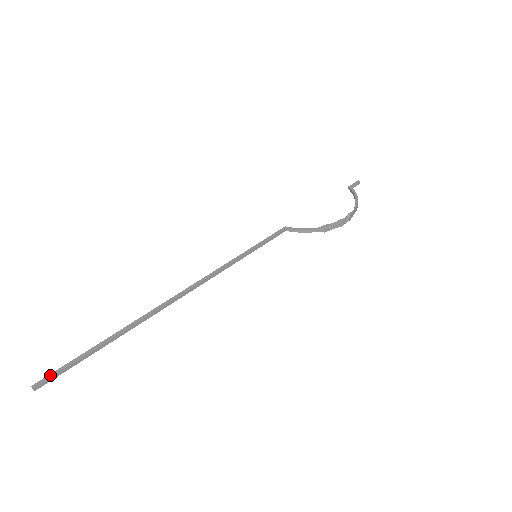
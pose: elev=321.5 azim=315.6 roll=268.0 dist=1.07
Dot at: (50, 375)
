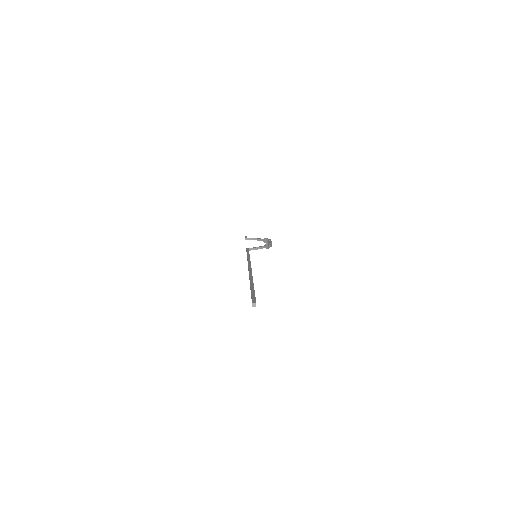
Dot at: (253, 298)
